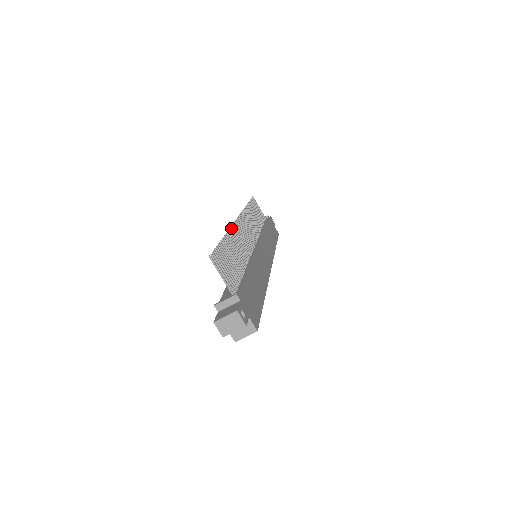
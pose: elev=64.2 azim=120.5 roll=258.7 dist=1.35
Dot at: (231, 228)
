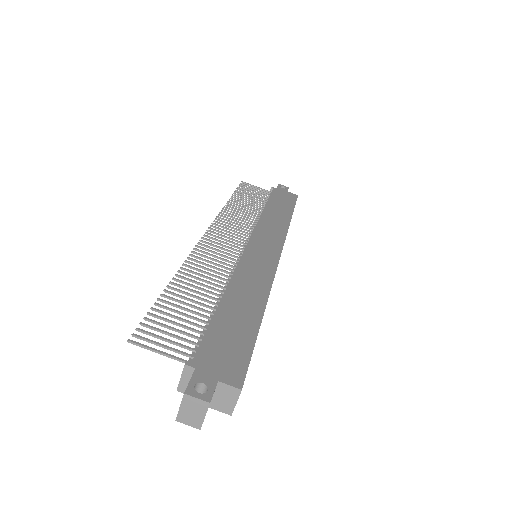
Dot at: (188, 259)
